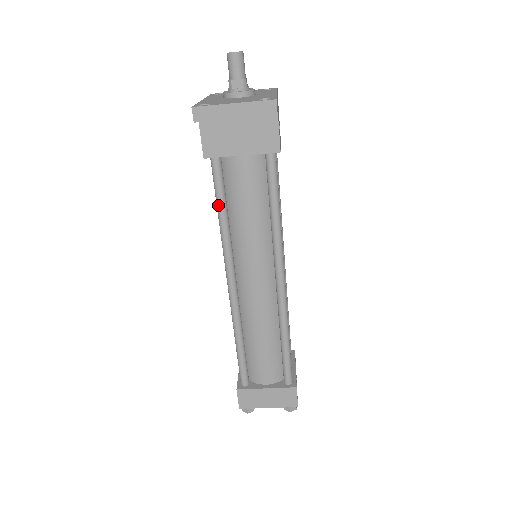
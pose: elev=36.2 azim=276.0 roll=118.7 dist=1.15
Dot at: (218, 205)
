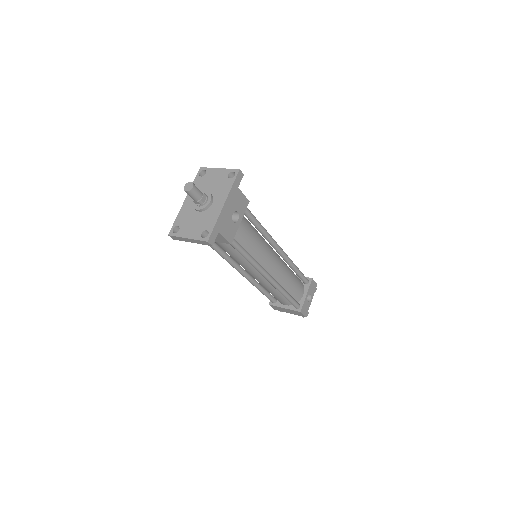
Dot at: occluded
